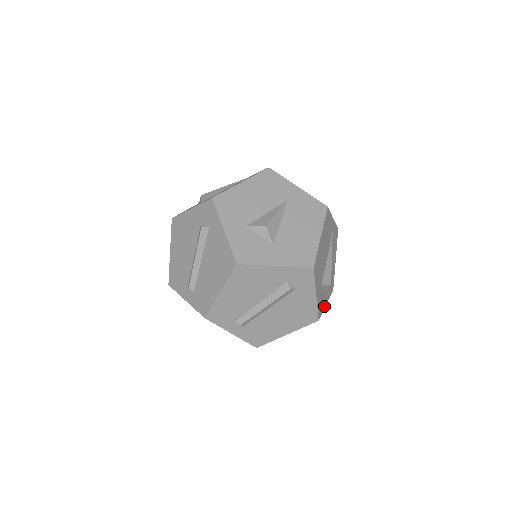
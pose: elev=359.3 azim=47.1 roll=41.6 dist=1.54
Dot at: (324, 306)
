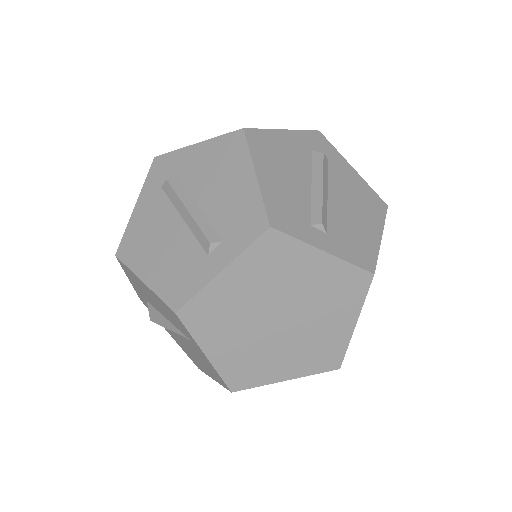
Dot at: occluded
